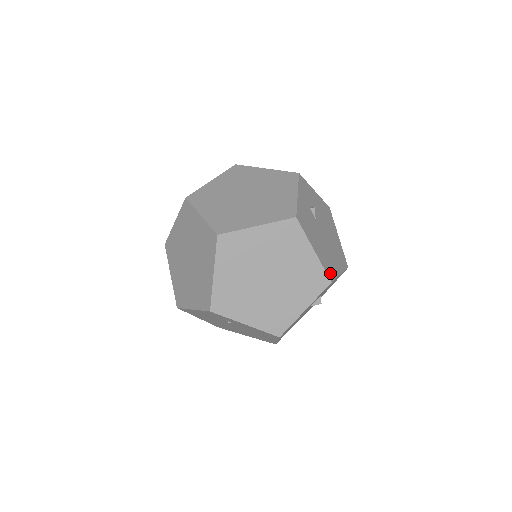
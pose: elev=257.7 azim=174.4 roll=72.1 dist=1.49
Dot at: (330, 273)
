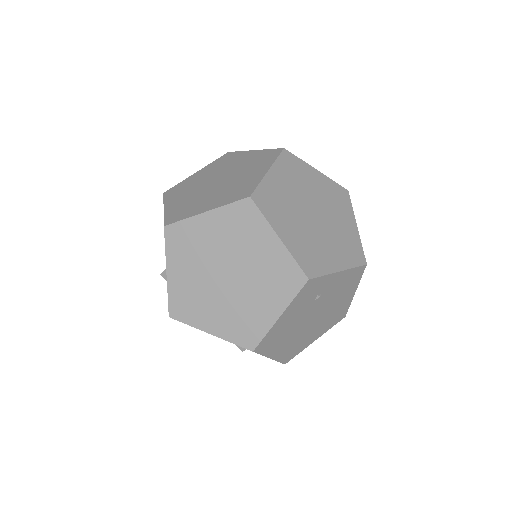
Dot at: occluded
